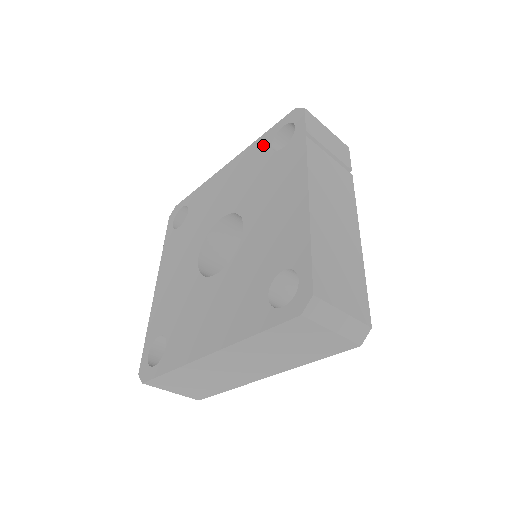
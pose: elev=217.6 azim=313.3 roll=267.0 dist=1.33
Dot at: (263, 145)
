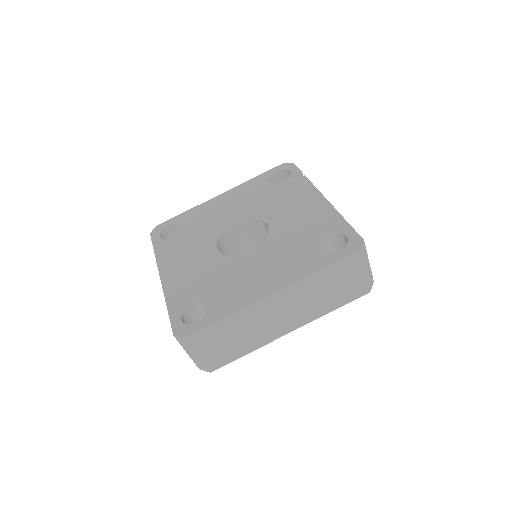
Dot at: (260, 182)
